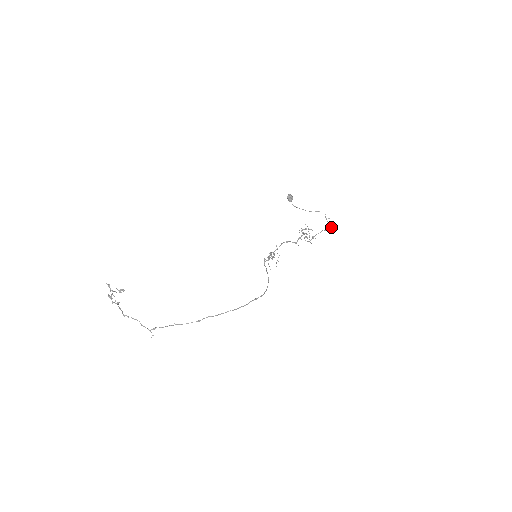
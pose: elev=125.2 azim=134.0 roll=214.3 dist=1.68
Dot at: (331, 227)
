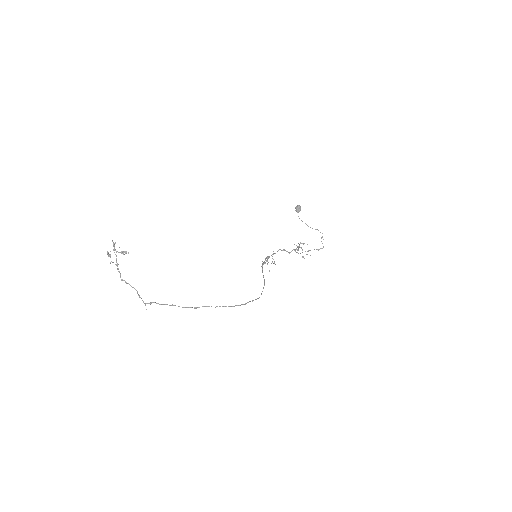
Dot at: (322, 248)
